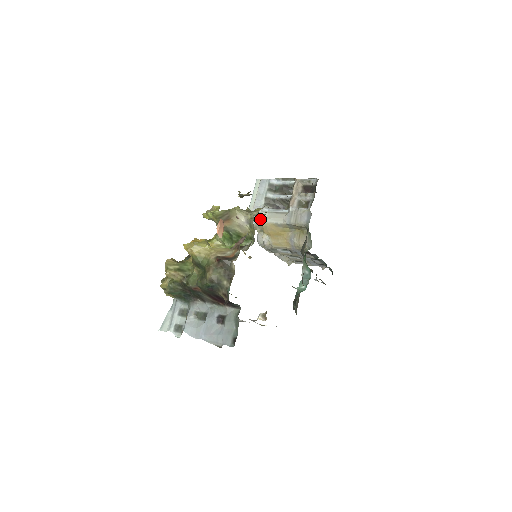
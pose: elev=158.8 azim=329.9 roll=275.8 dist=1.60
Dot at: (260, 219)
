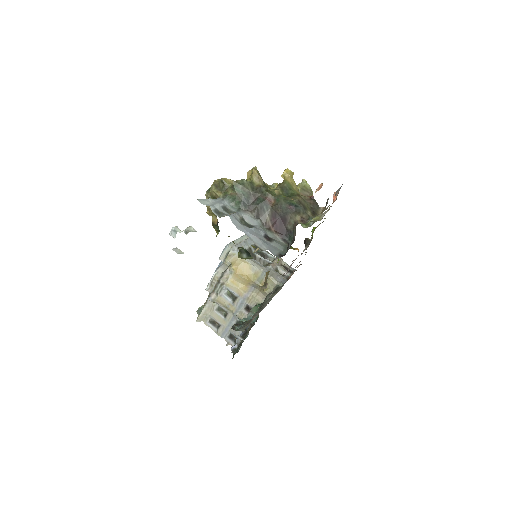
Dot at: occluded
